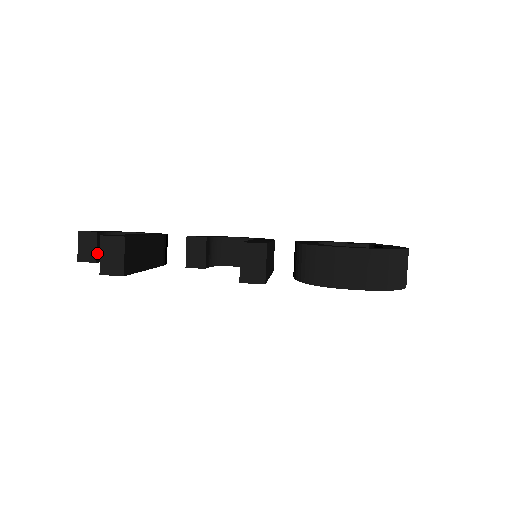
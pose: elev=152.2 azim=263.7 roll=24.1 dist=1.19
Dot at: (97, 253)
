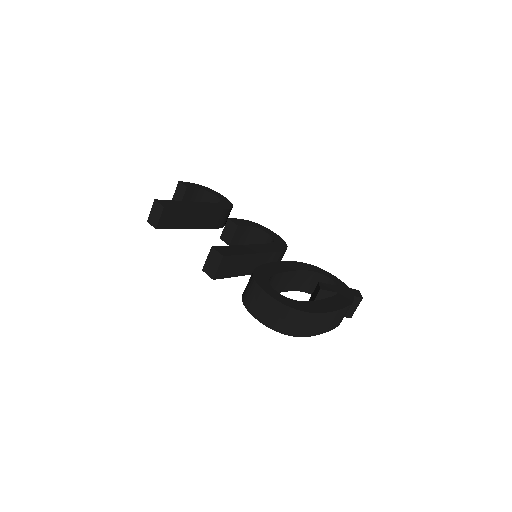
Dot at: (183, 200)
